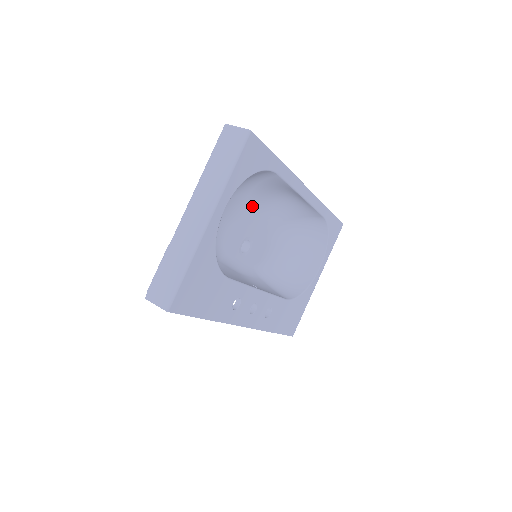
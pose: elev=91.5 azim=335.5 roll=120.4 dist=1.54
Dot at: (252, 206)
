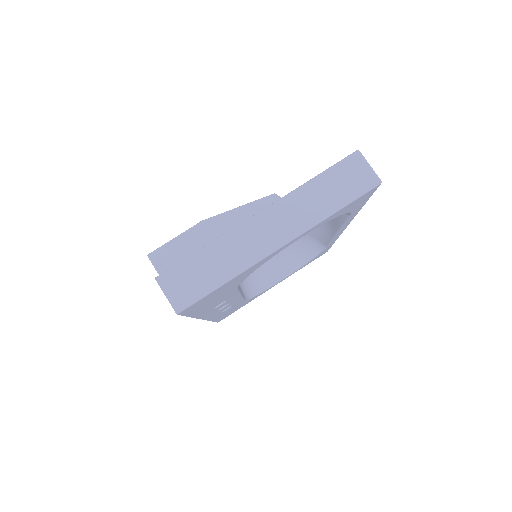
Dot at: occluded
